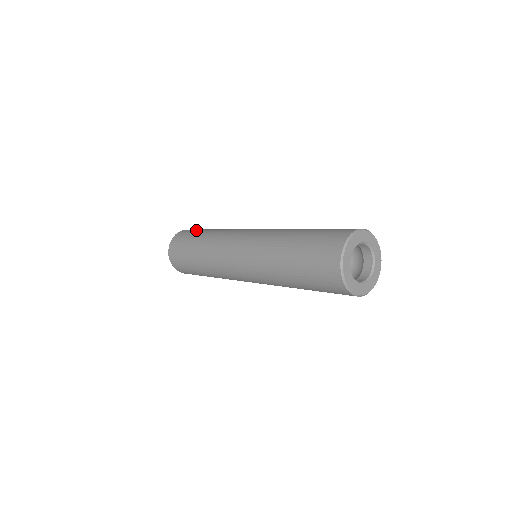
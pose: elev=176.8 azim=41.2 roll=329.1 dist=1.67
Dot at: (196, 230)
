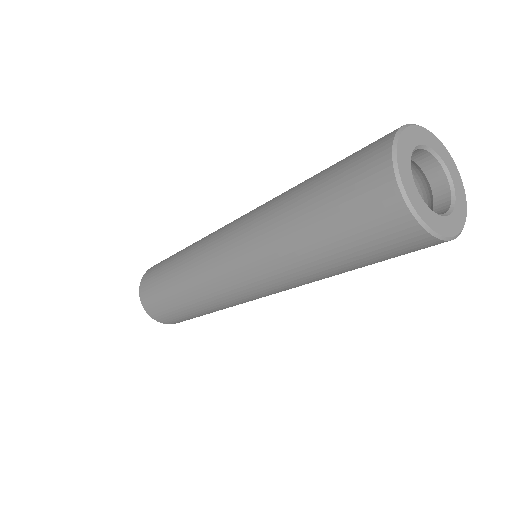
Dot at: (159, 266)
